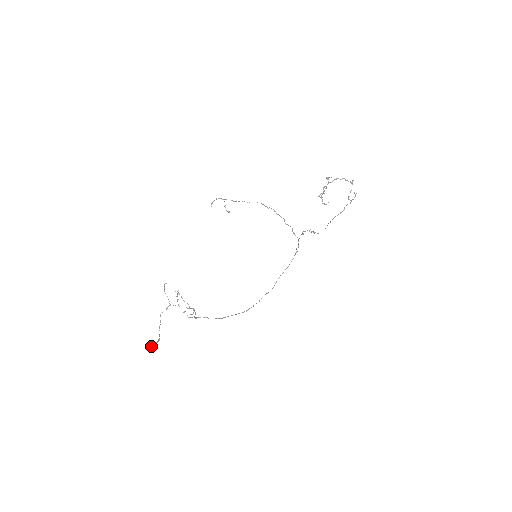
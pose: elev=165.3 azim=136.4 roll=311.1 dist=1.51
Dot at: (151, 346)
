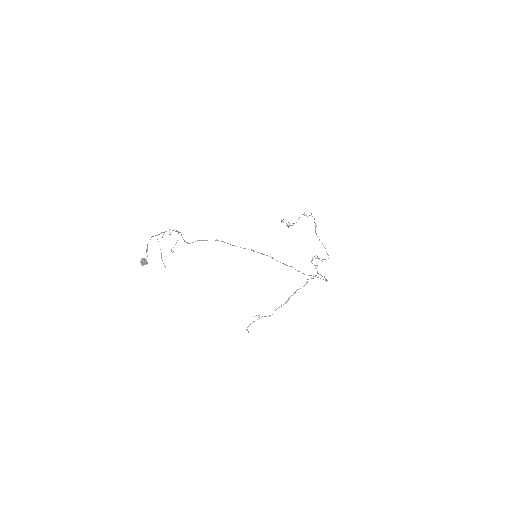
Dot at: (143, 259)
